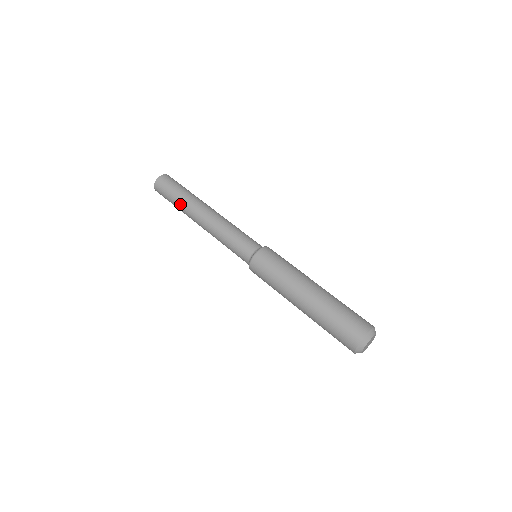
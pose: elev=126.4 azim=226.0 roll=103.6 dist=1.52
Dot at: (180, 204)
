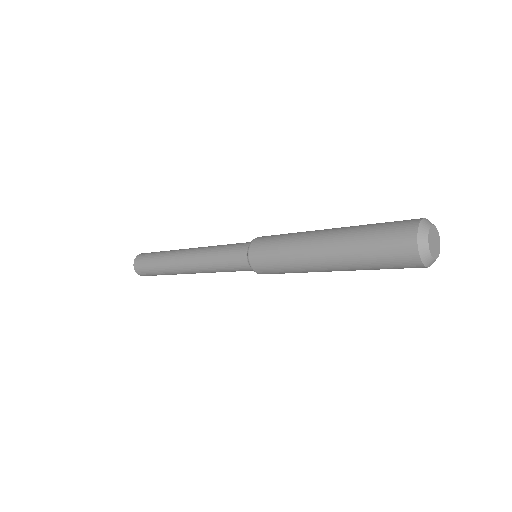
Dot at: (164, 254)
